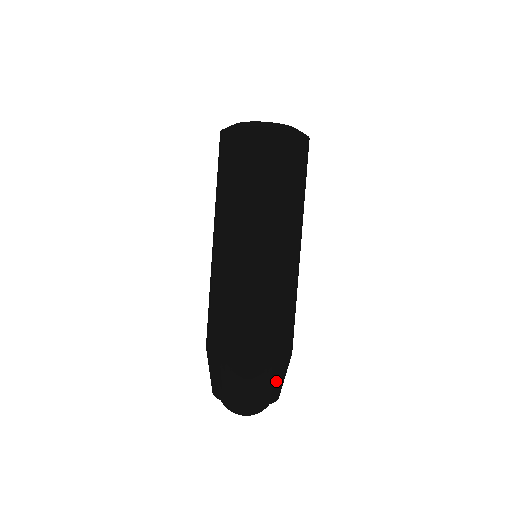
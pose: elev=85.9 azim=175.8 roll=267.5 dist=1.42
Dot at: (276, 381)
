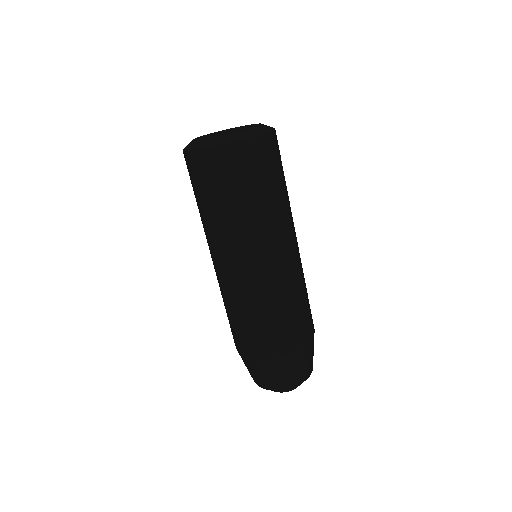
Dot at: occluded
